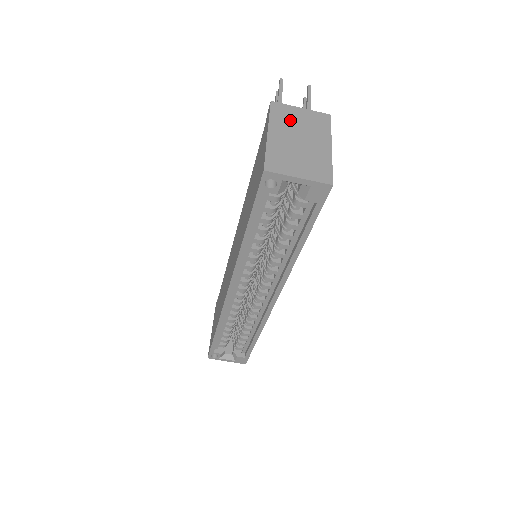
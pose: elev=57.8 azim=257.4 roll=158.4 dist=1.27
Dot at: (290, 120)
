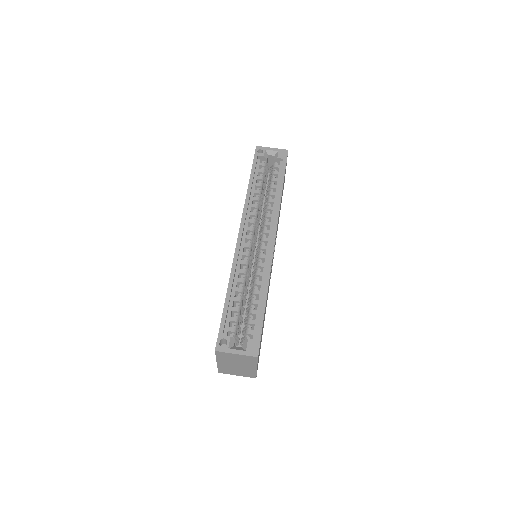
Dot at: occluded
